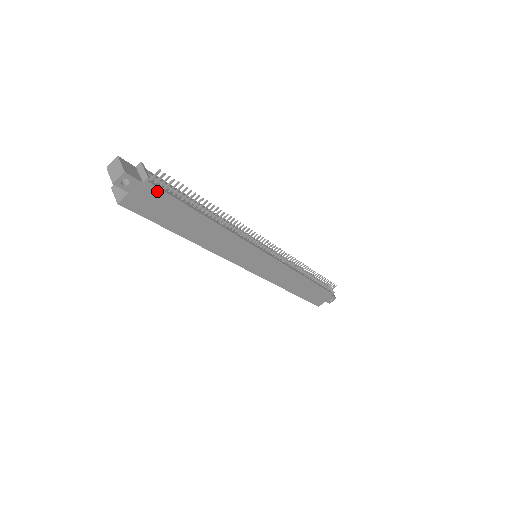
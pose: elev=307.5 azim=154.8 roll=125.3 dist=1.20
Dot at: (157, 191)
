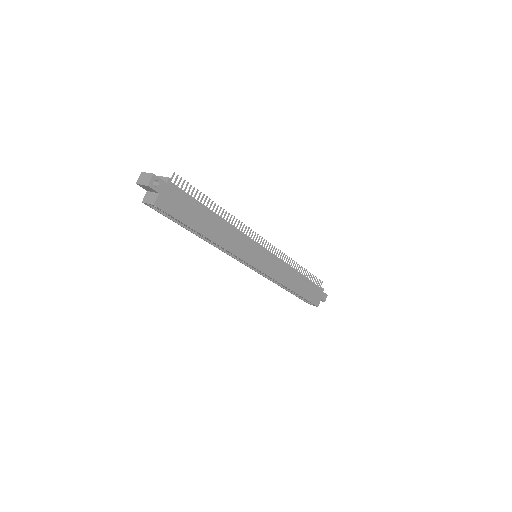
Dot at: (177, 190)
